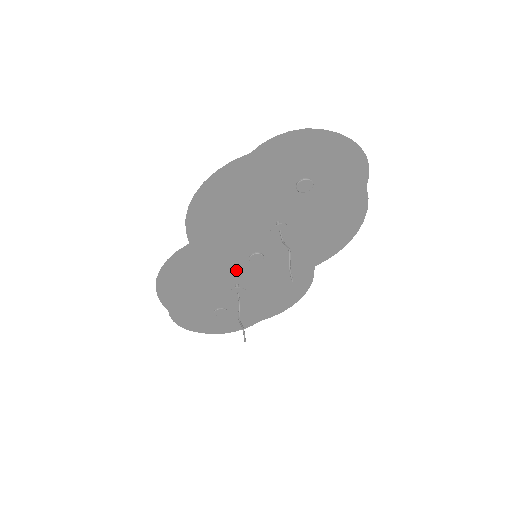
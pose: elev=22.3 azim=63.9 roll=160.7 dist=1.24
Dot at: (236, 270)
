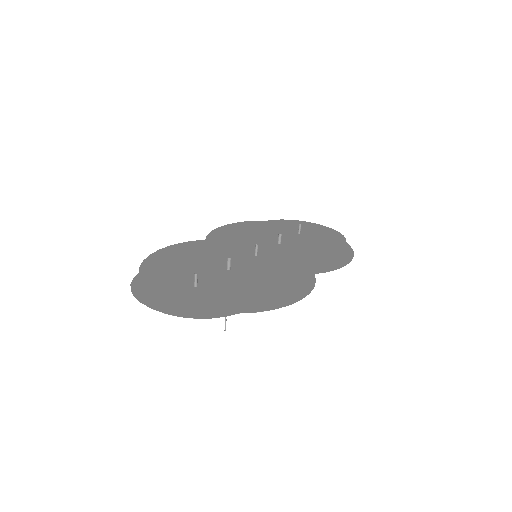
Dot at: (261, 246)
